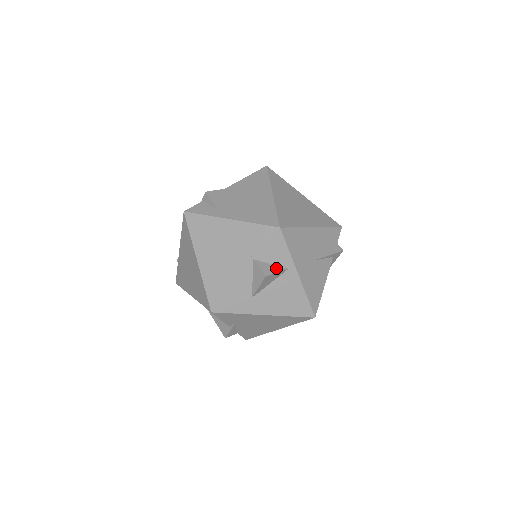
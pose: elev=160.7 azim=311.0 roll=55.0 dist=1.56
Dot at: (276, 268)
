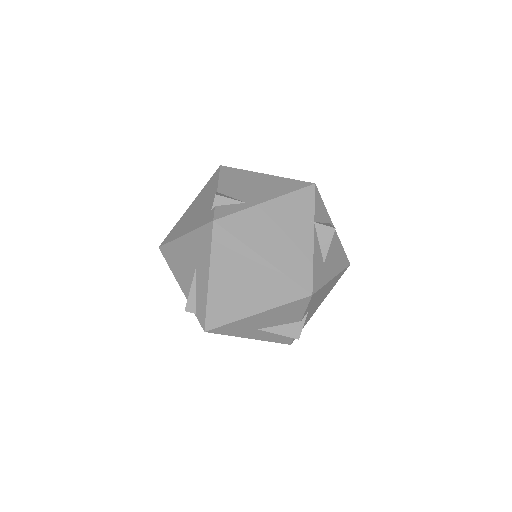
Dot at: (327, 224)
